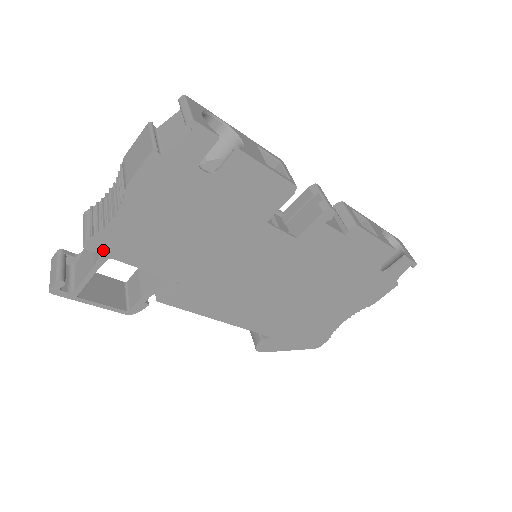
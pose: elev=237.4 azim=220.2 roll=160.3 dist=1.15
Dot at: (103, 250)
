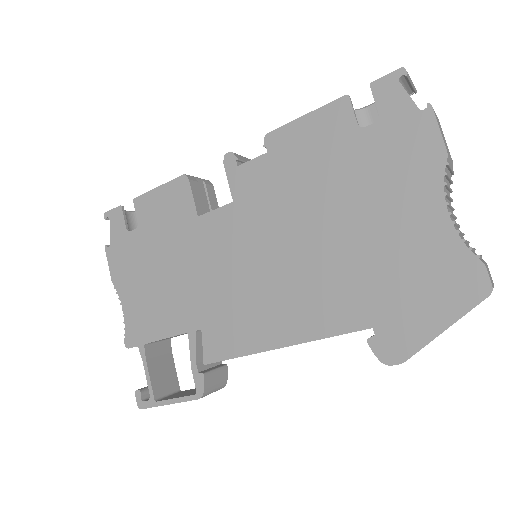
Dot at: (137, 341)
